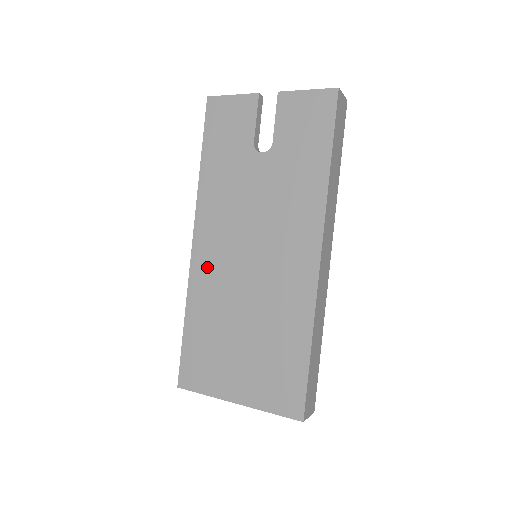
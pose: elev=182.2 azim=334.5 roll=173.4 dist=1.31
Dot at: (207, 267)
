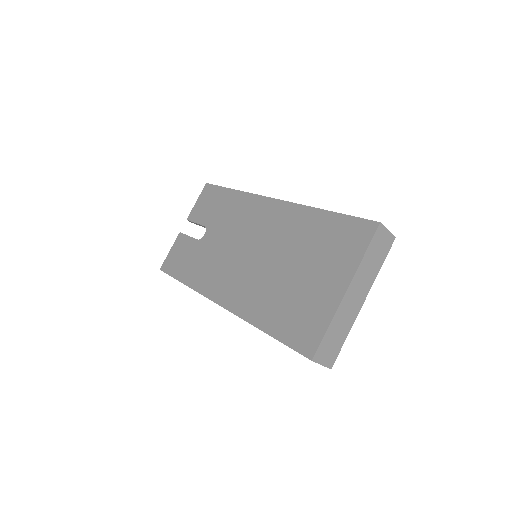
Dot at: (239, 295)
